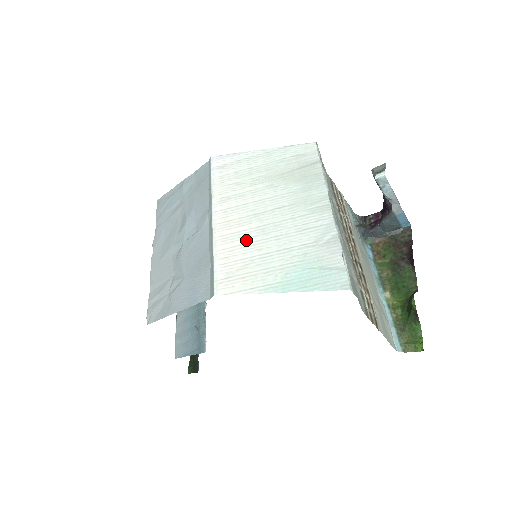
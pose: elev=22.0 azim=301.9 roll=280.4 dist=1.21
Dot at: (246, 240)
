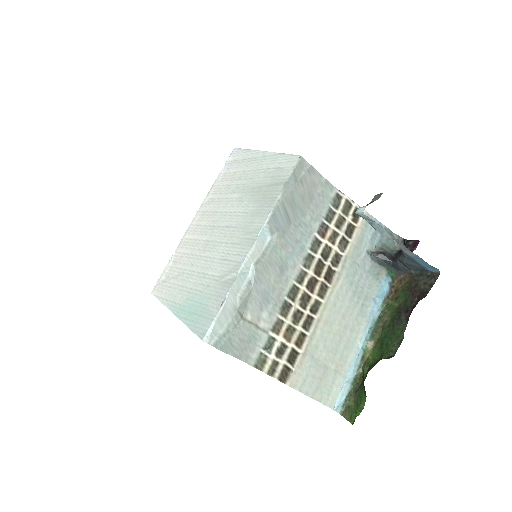
Dot at: (193, 251)
